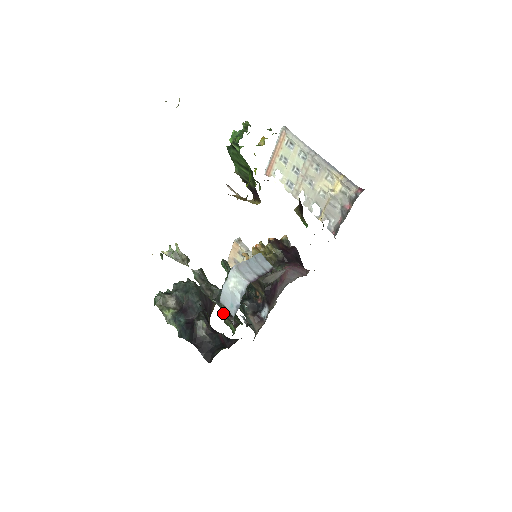
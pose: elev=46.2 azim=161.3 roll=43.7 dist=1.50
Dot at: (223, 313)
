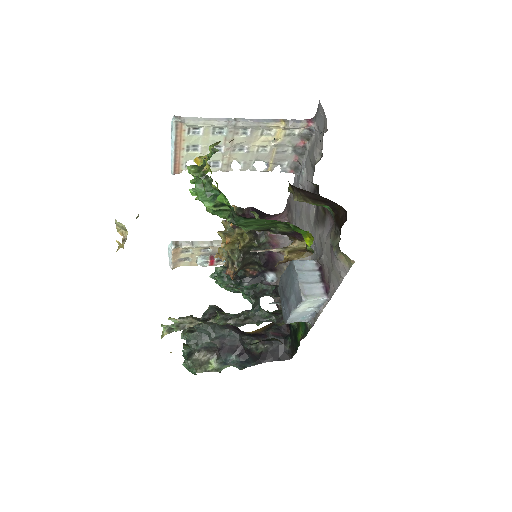
Dot at: (278, 323)
